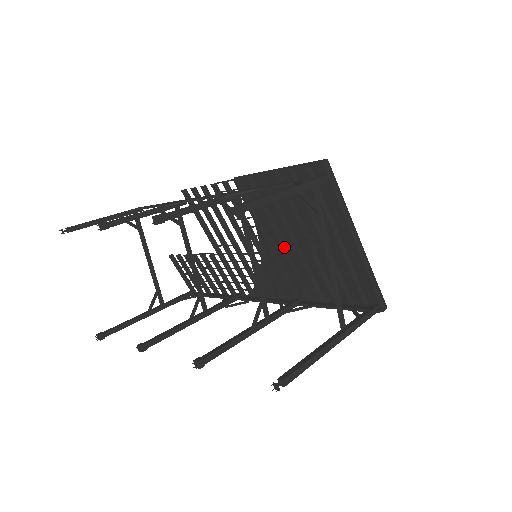
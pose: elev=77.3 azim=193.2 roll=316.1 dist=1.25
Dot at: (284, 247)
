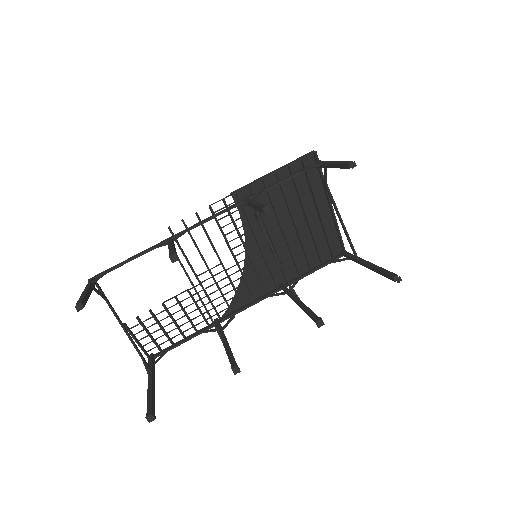
Dot at: (272, 240)
